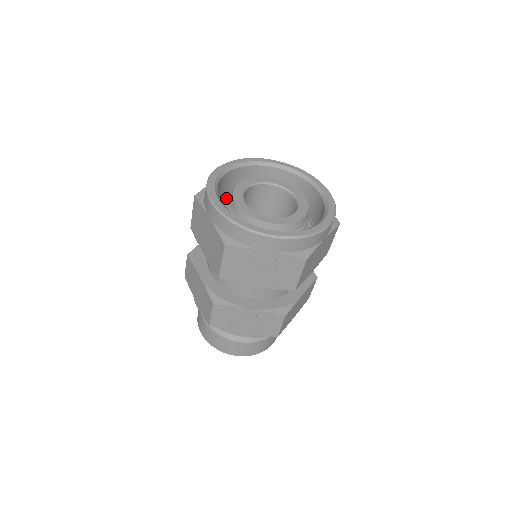
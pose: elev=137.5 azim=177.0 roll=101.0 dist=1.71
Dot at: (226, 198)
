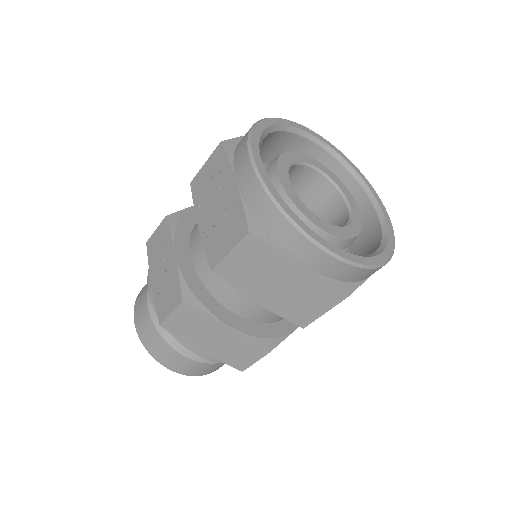
Dot at: occluded
